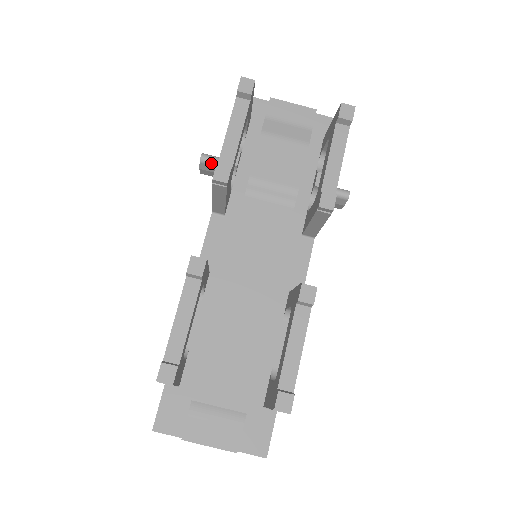
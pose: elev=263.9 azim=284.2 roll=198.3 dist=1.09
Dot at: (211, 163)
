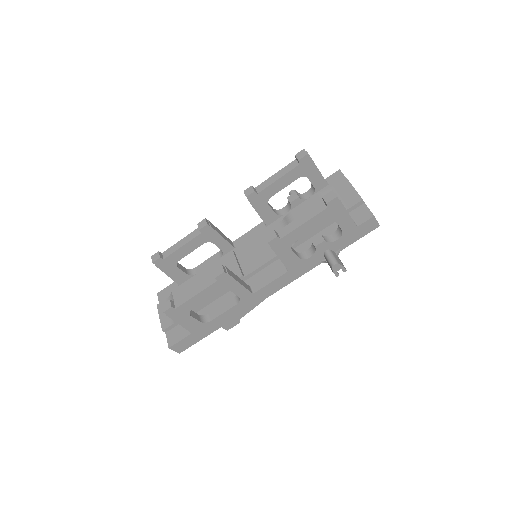
Dot at: occluded
